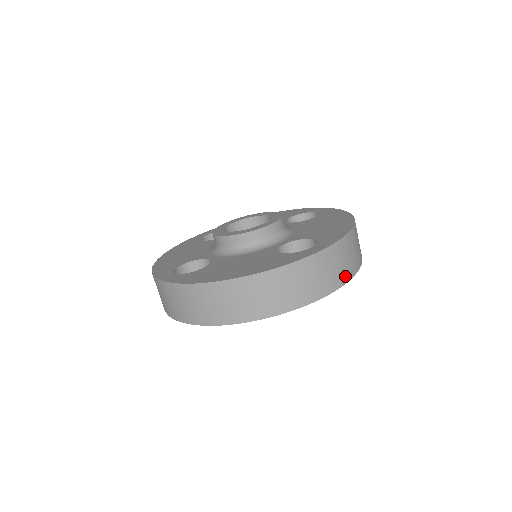
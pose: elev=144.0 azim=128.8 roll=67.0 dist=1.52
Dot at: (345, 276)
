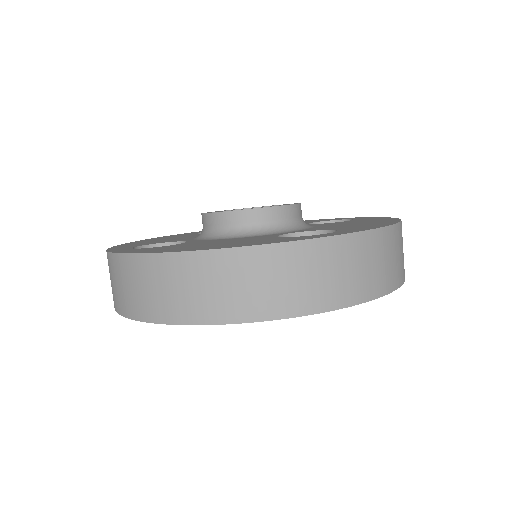
Dot at: (372, 288)
